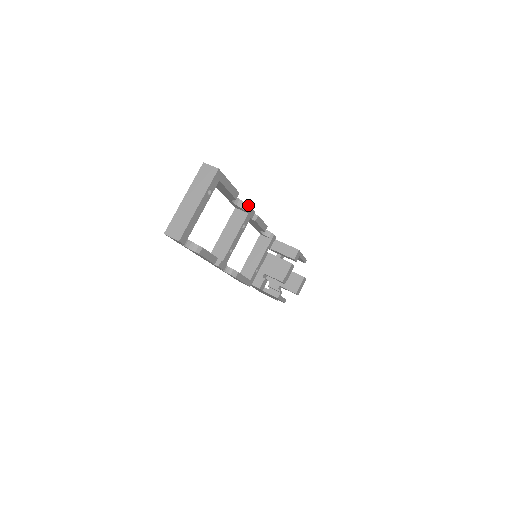
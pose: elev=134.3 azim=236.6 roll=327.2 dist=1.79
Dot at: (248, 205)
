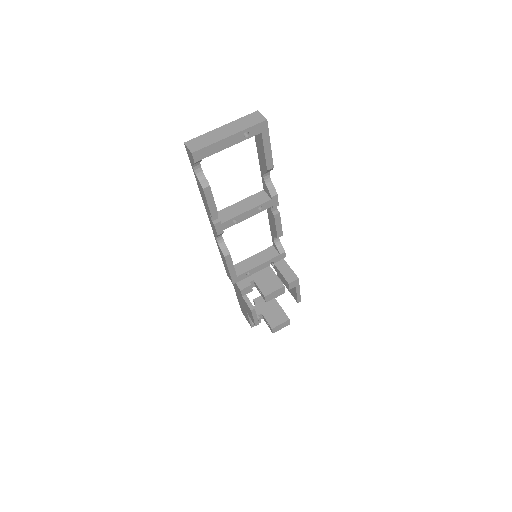
Dot at: occluded
